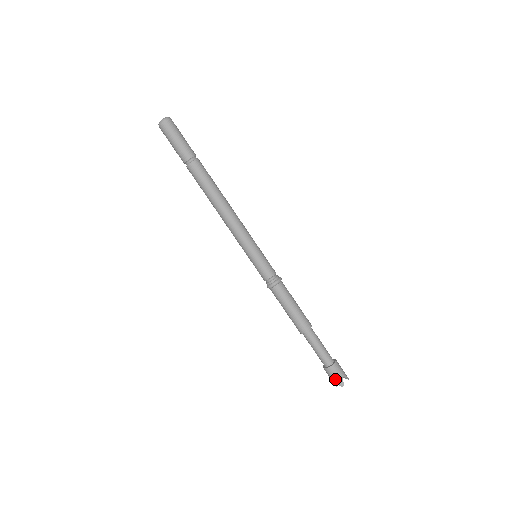
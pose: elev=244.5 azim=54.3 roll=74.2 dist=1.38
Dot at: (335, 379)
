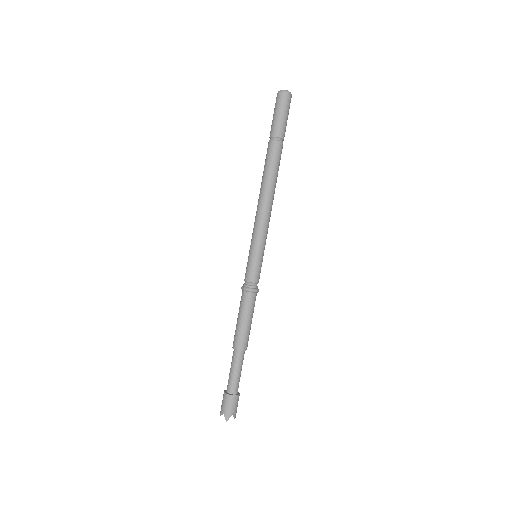
Dot at: (226, 409)
